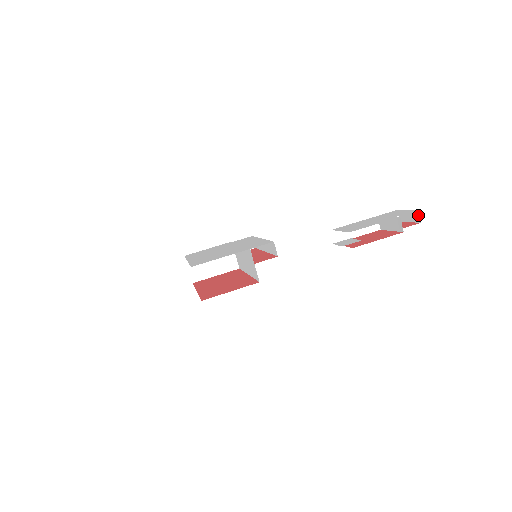
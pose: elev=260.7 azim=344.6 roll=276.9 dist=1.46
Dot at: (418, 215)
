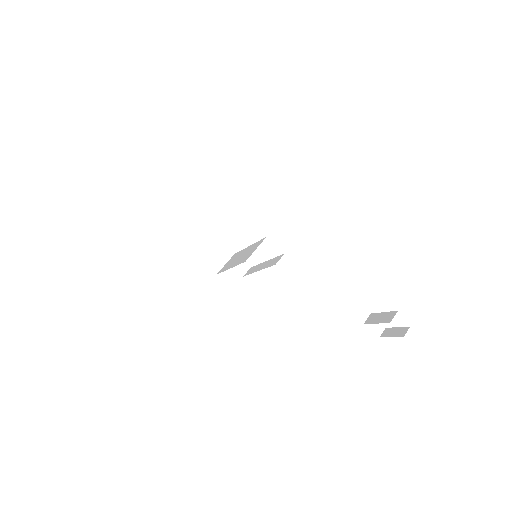
Dot at: (406, 330)
